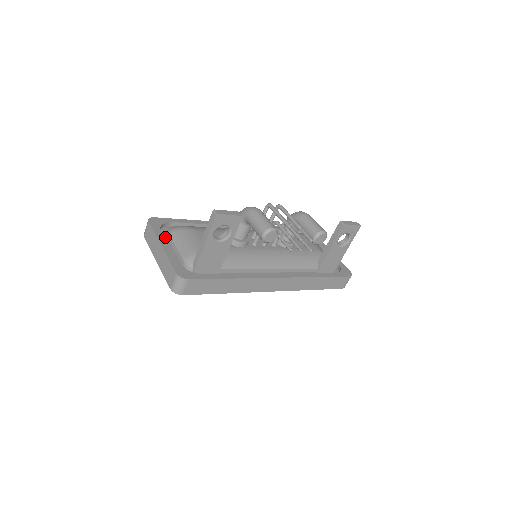
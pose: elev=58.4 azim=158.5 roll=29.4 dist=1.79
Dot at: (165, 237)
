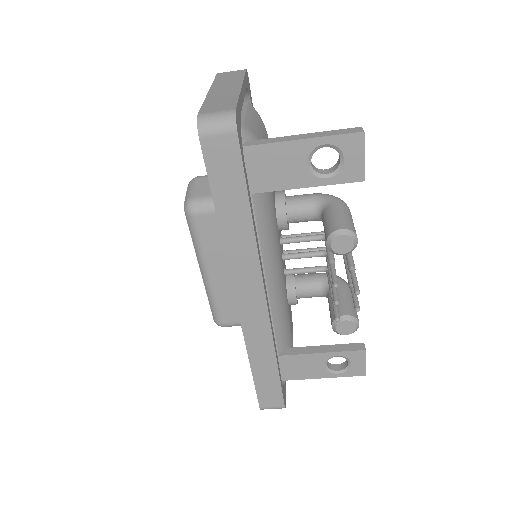
Dot at: occluded
